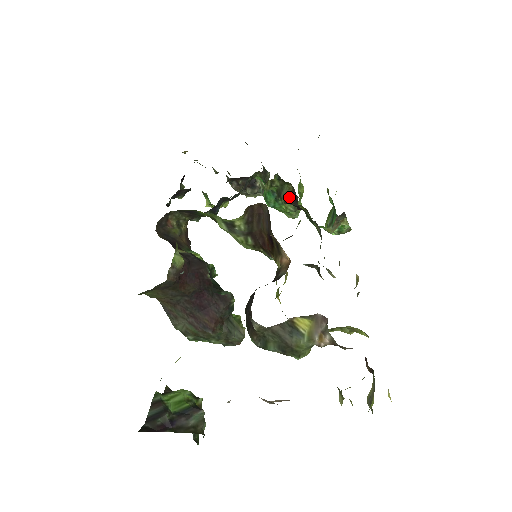
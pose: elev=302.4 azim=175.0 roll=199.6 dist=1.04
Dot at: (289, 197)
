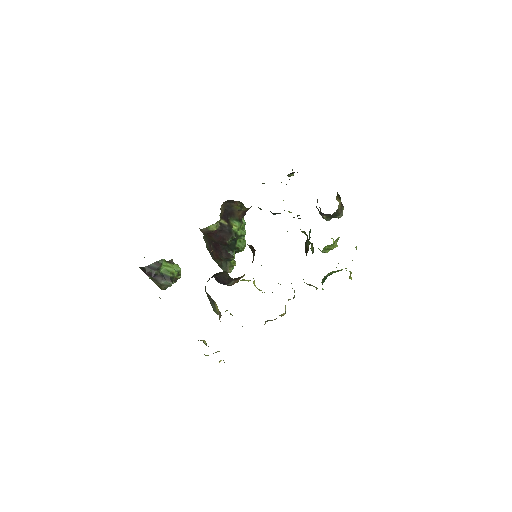
Dot at: (307, 248)
